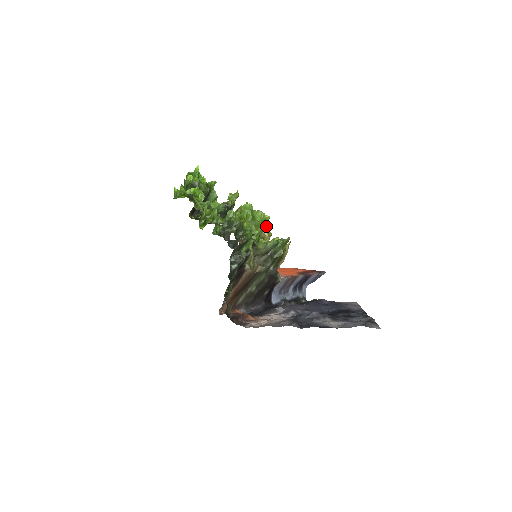
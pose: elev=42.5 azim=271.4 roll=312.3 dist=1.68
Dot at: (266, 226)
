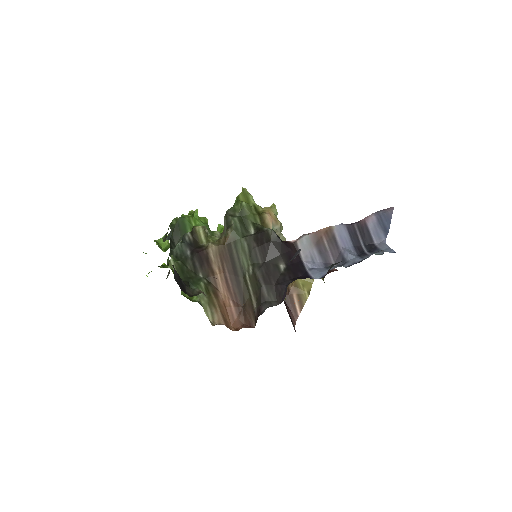
Dot at: occluded
